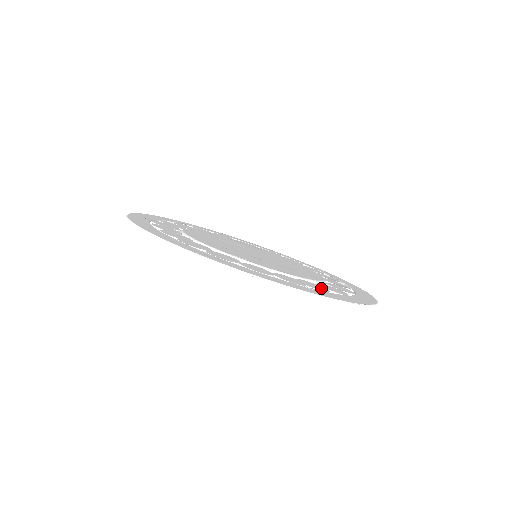
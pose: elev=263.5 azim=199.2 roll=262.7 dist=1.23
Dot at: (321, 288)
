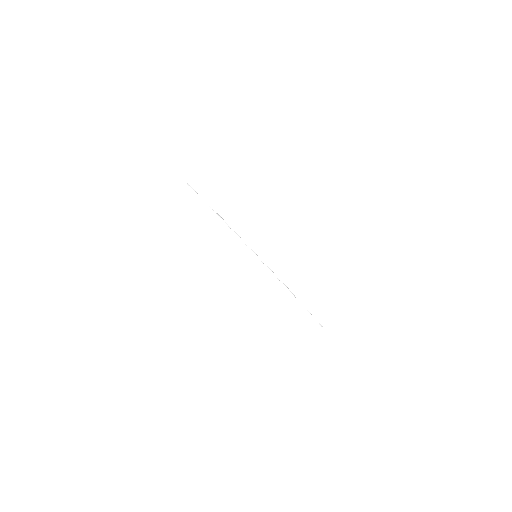
Dot at: occluded
